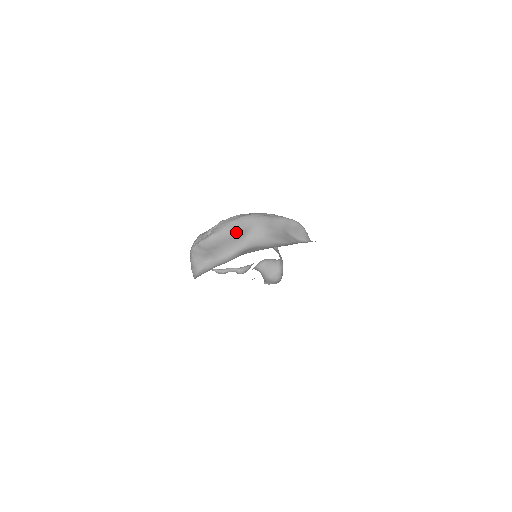
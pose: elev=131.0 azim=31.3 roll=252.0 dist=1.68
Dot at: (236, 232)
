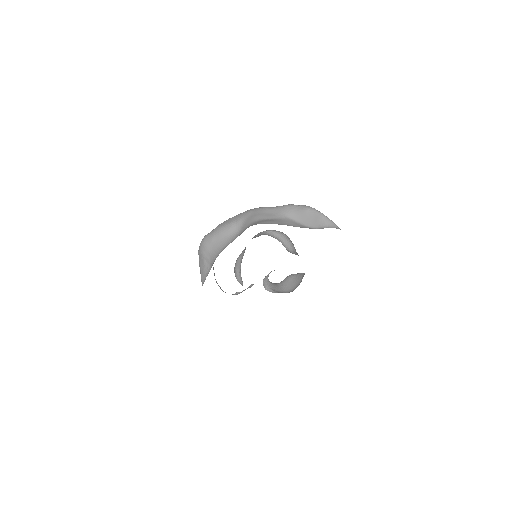
Dot at: (225, 228)
